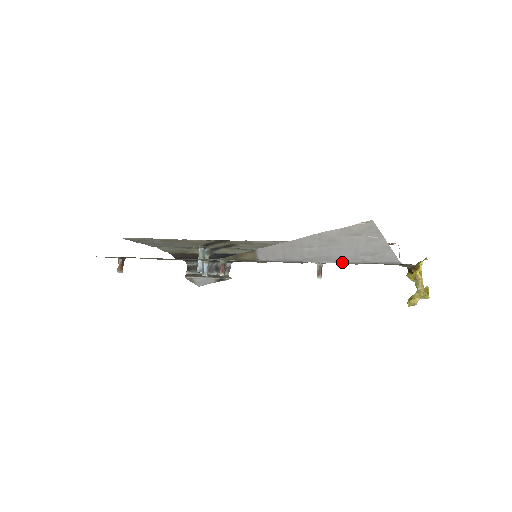
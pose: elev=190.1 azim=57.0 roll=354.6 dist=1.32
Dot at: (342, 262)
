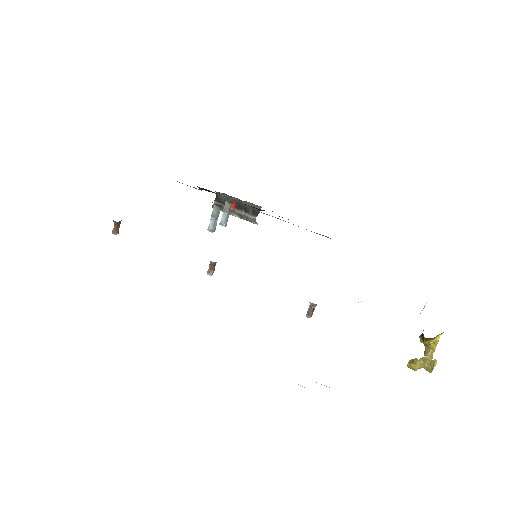
Dot at: occluded
